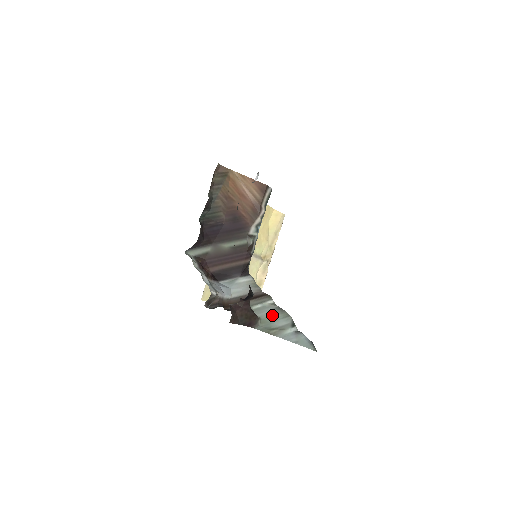
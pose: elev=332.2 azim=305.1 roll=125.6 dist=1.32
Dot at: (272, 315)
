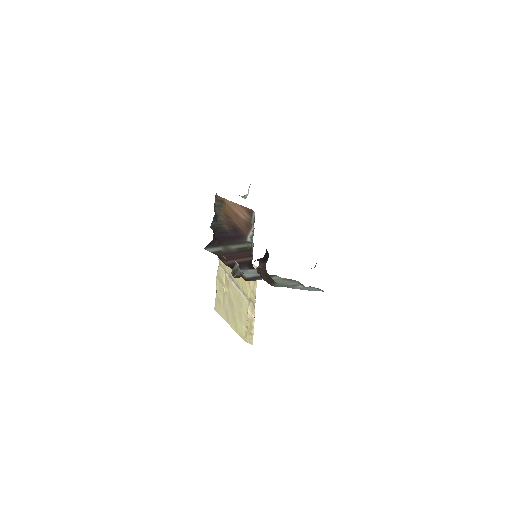
Dot at: (283, 281)
